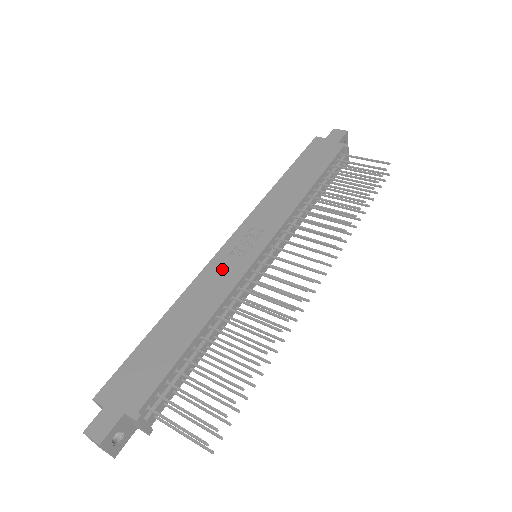
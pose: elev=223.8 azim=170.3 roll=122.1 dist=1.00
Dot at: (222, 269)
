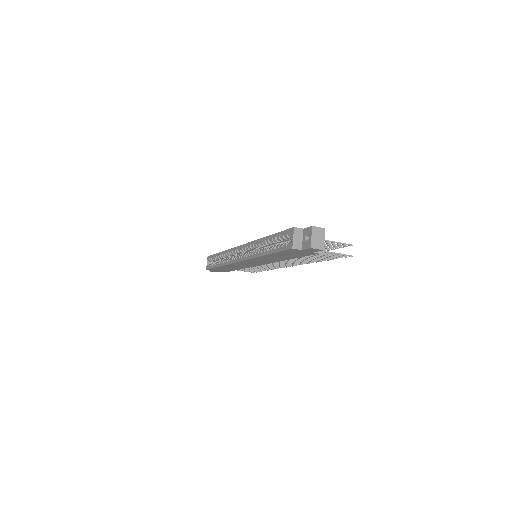
Dot at: occluded
